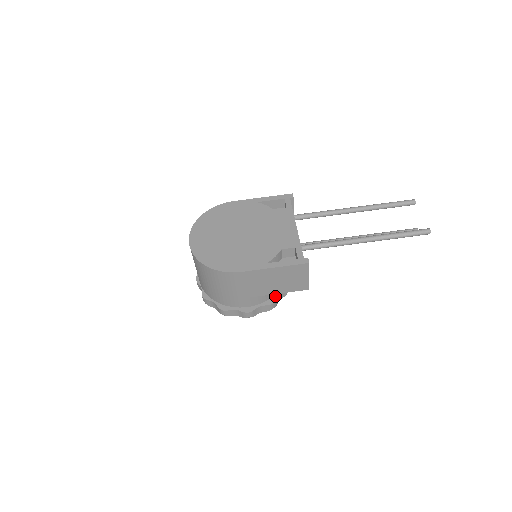
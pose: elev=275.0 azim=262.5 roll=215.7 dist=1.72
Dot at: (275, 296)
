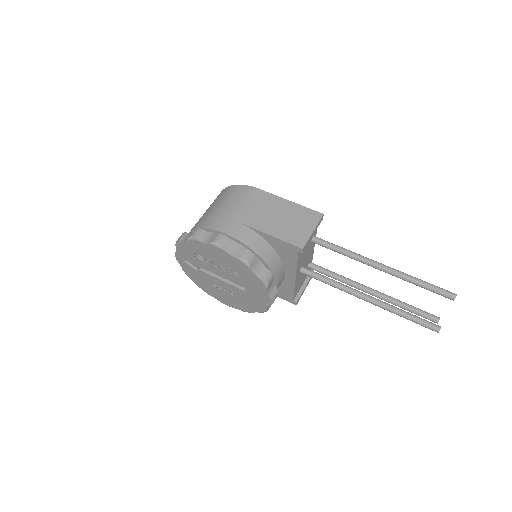
Dot at: (256, 259)
